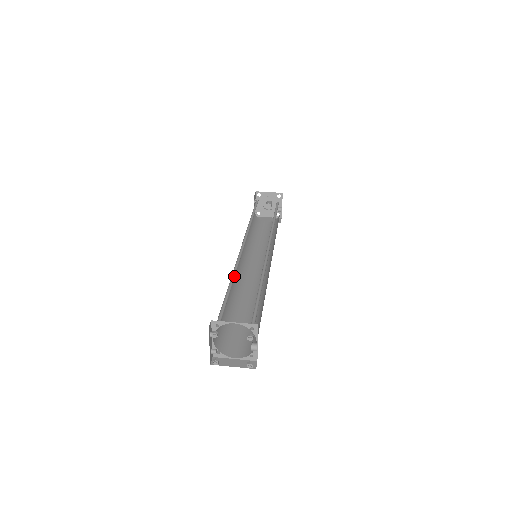
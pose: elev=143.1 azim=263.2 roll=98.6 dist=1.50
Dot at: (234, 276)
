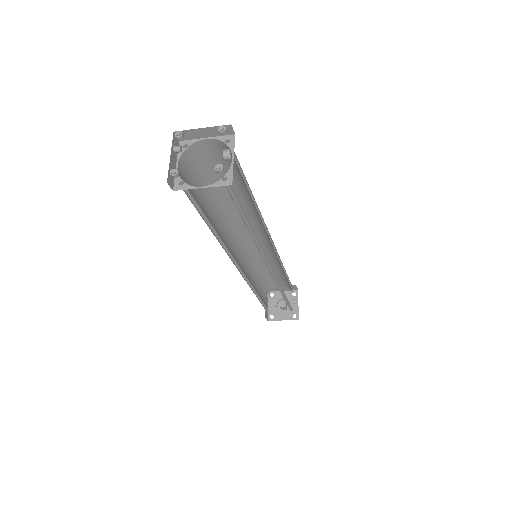
Dot at: (222, 209)
